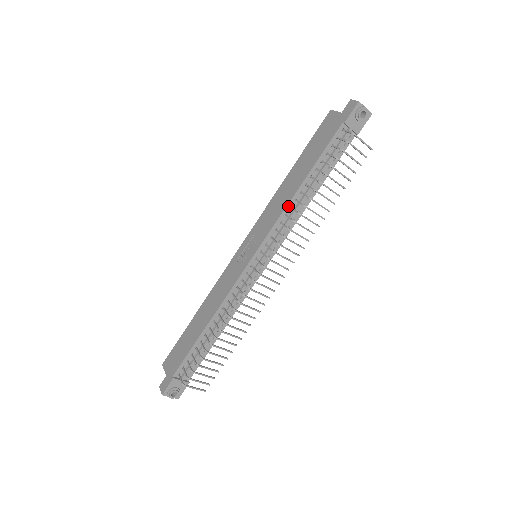
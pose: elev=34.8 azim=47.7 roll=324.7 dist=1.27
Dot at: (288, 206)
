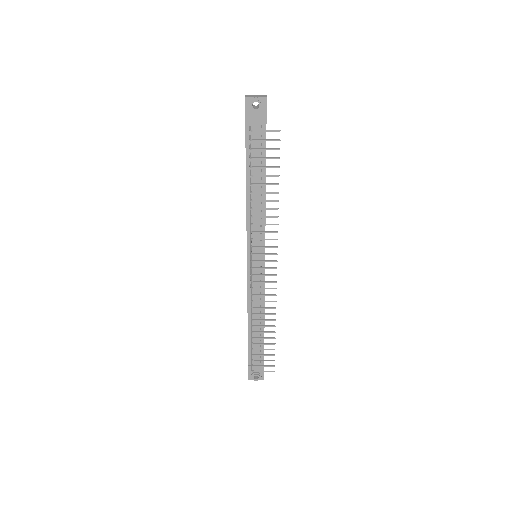
Dot at: (248, 211)
